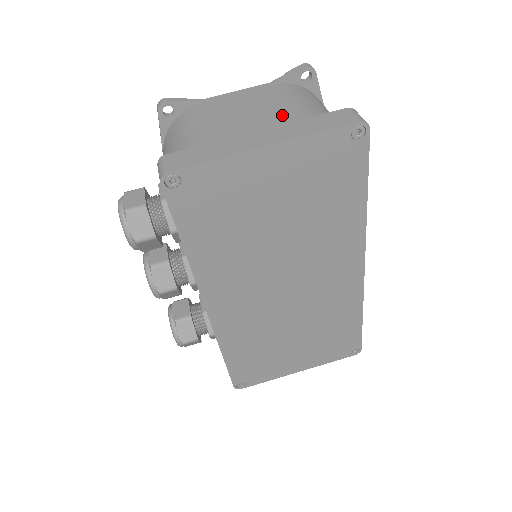
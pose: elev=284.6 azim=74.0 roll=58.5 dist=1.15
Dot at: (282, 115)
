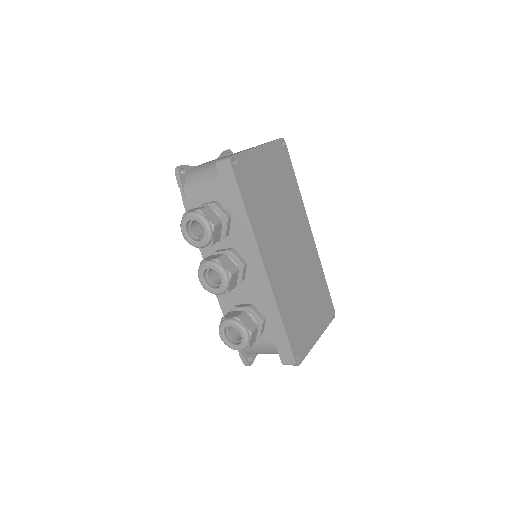
Dot at: (246, 149)
